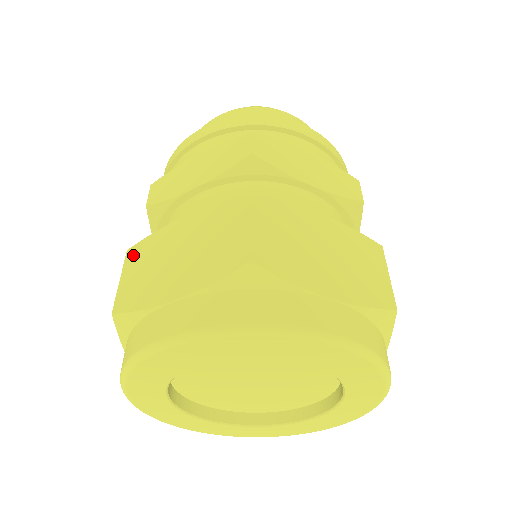
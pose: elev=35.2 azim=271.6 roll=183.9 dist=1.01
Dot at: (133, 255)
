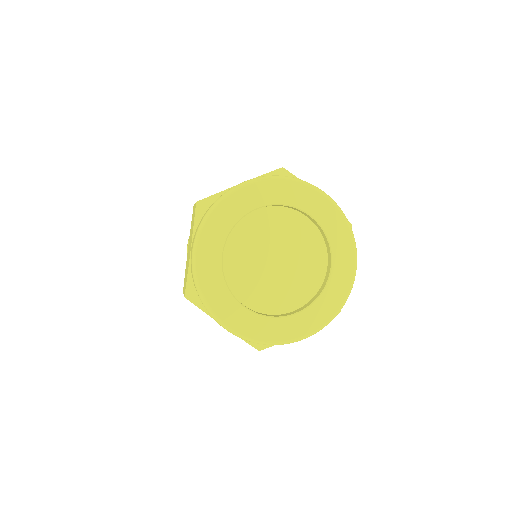
Dot at: occluded
